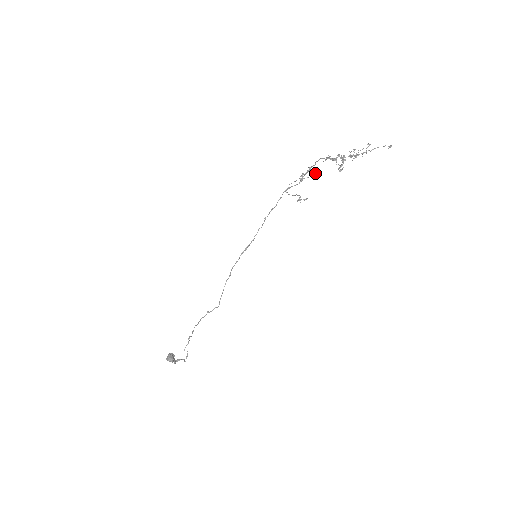
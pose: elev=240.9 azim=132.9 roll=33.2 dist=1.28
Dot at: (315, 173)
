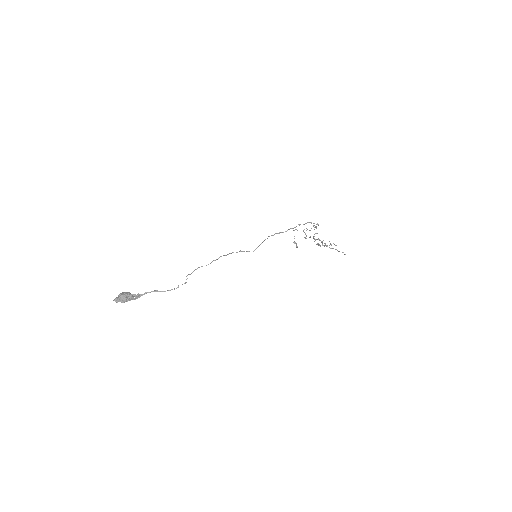
Dot at: occluded
